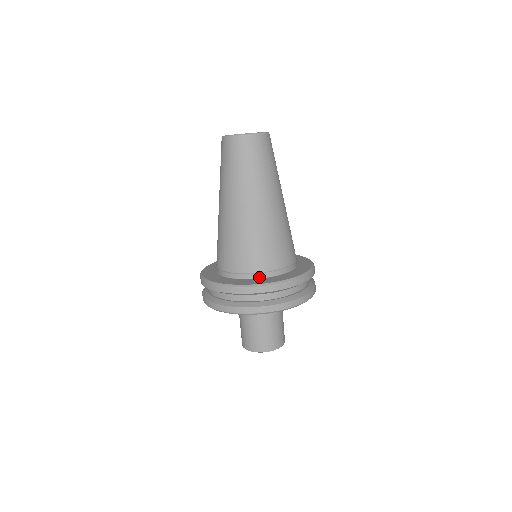
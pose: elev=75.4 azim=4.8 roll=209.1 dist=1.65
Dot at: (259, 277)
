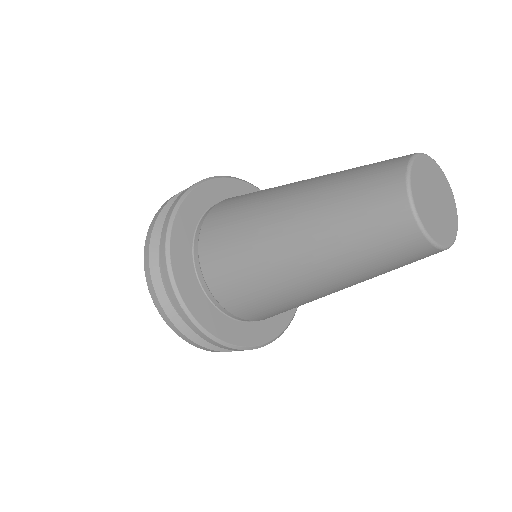
Dot at: (221, 309)
